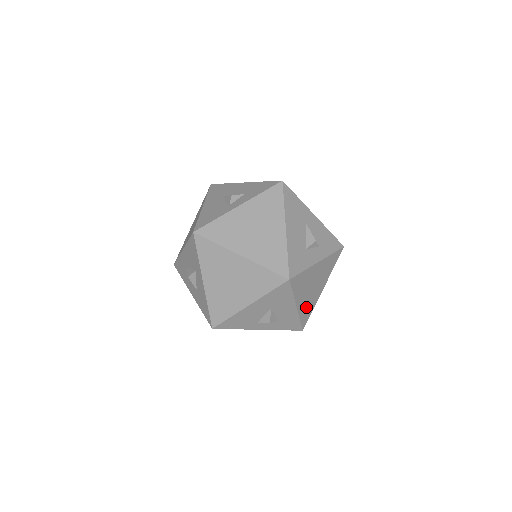
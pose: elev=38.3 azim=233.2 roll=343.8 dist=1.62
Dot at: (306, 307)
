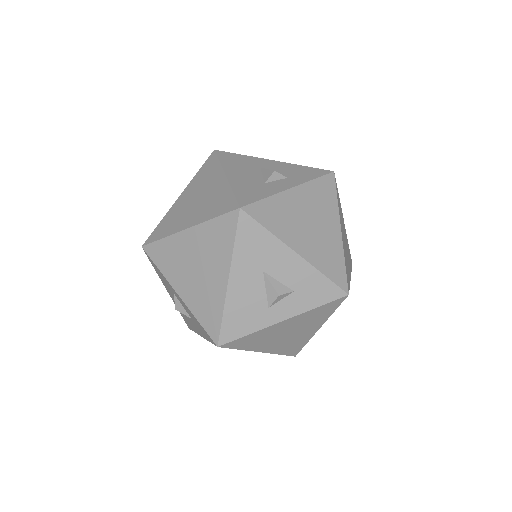
Dot at: (322, 256)
